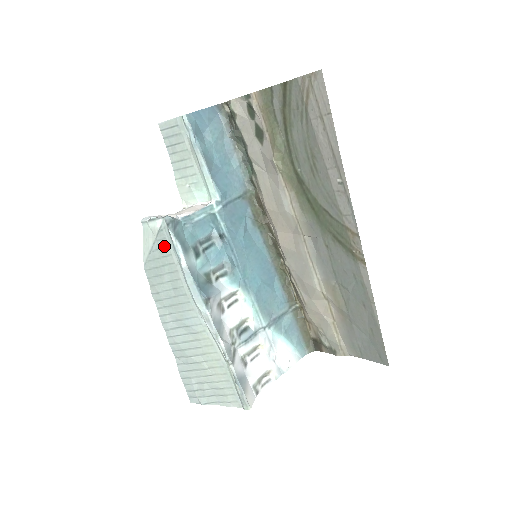
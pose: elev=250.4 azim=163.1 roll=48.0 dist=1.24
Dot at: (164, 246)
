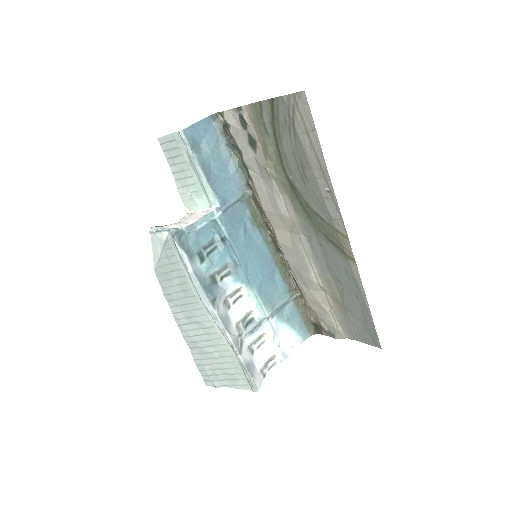
Dot at: (171, 255)
